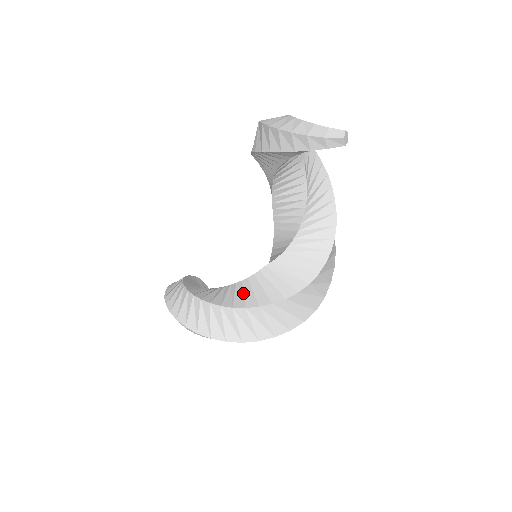
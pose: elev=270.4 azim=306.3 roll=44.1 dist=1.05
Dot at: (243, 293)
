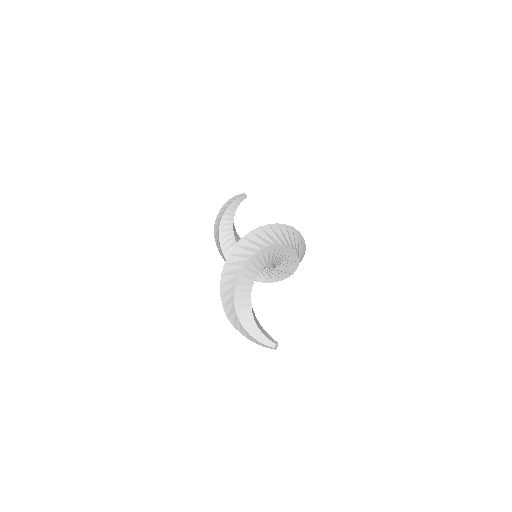
Dot at: occluded
